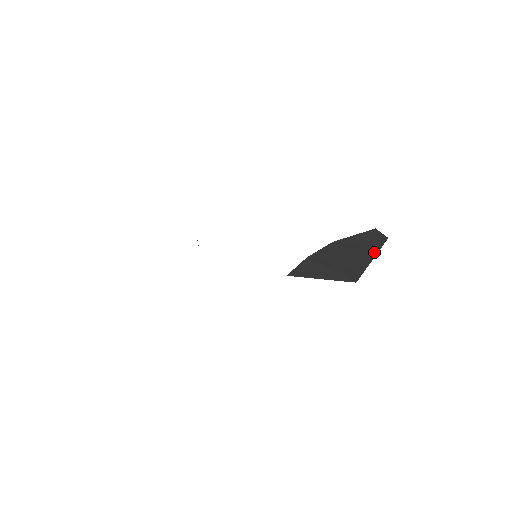
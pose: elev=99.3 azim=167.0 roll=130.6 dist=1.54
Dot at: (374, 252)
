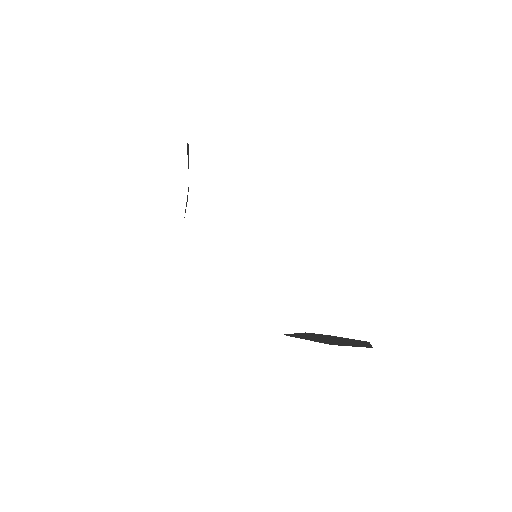
Dot at: (357, 346)
